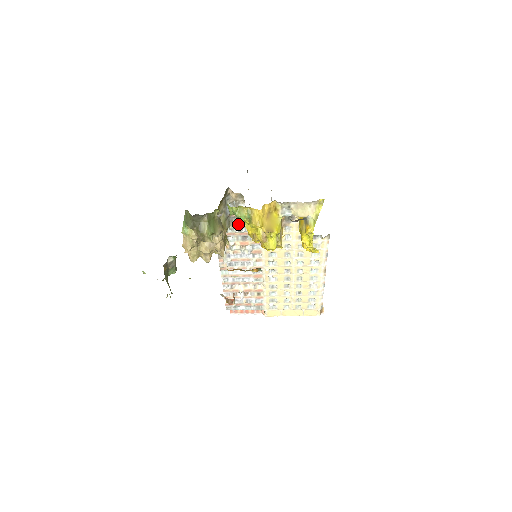
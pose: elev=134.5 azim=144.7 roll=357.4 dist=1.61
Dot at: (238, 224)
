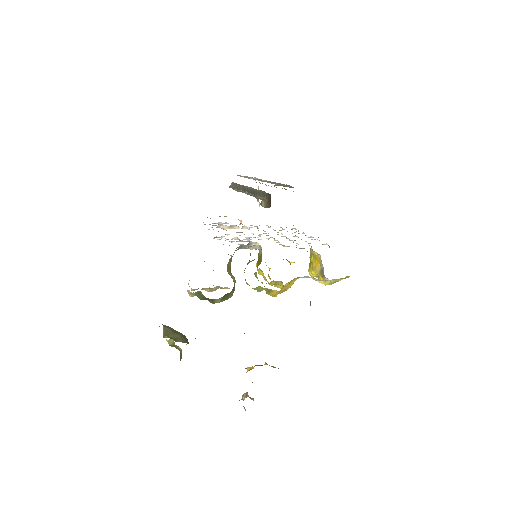
Dot at: occluded
